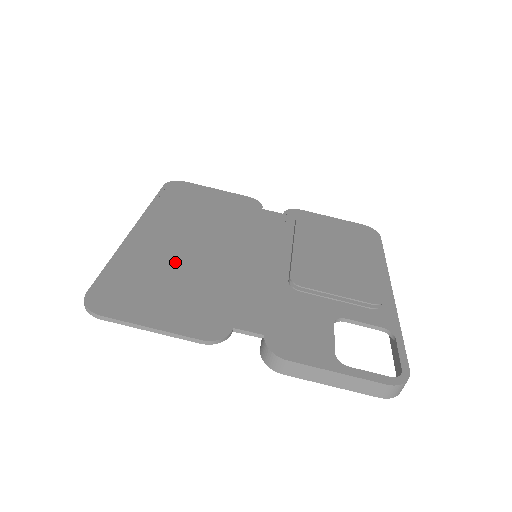
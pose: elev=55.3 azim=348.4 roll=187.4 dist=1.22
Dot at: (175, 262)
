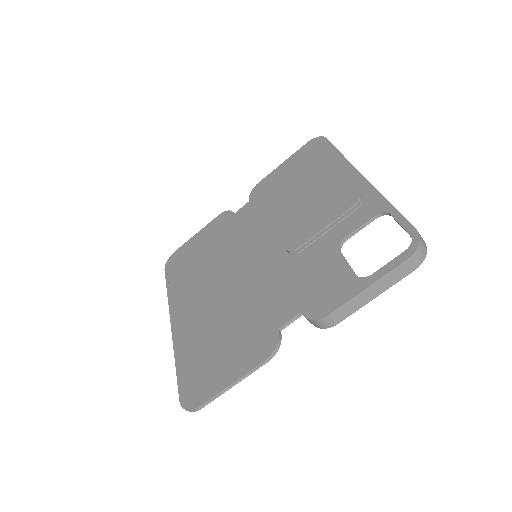
Dot at: (211, 321)
